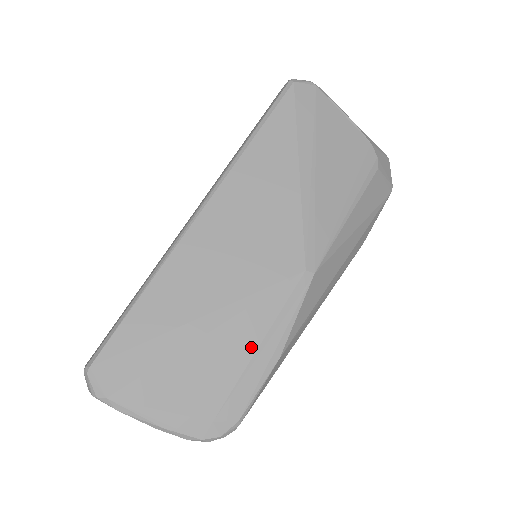
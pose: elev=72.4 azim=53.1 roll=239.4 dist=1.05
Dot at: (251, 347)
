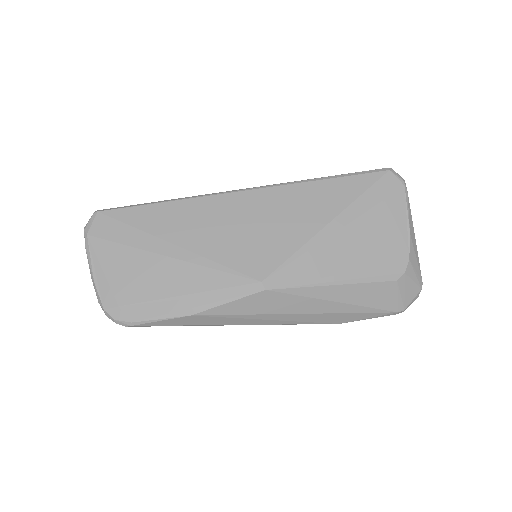
Dot at: (182, 290)
